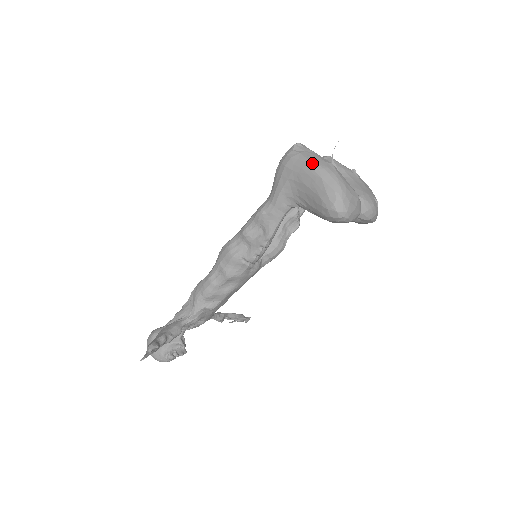
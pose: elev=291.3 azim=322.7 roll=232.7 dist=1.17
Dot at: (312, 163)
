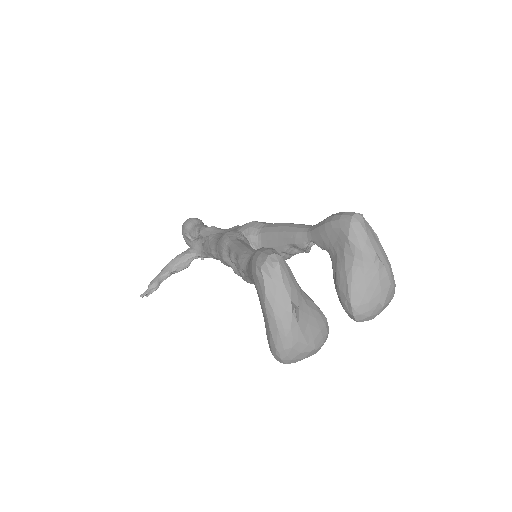
Dot at: (268, 304)
